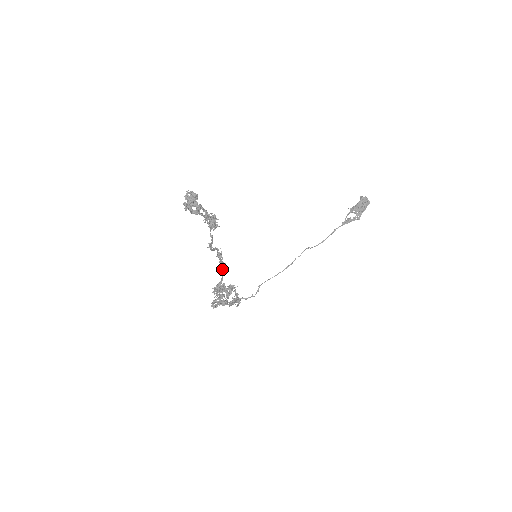
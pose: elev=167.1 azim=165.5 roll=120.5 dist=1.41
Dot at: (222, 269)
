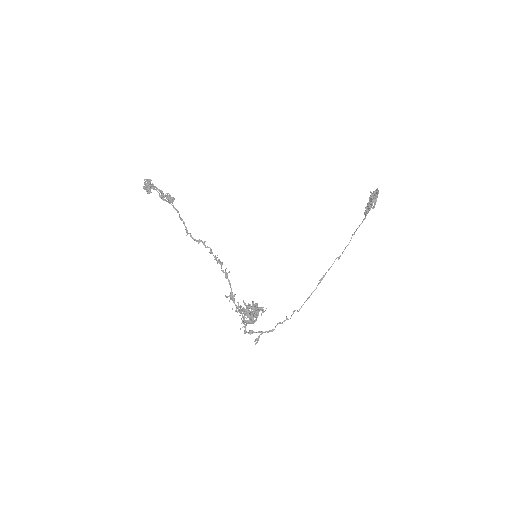
Dot at: (223, 271)
